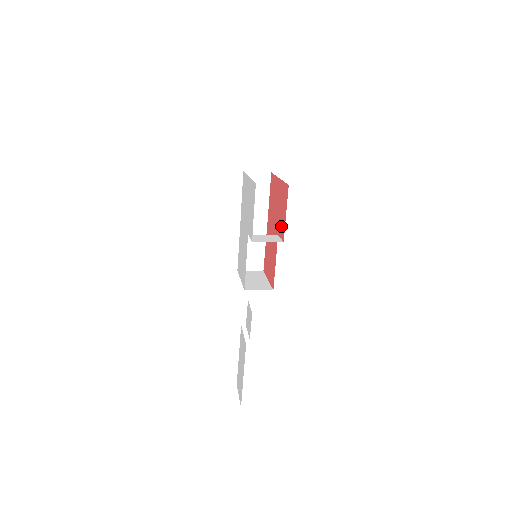
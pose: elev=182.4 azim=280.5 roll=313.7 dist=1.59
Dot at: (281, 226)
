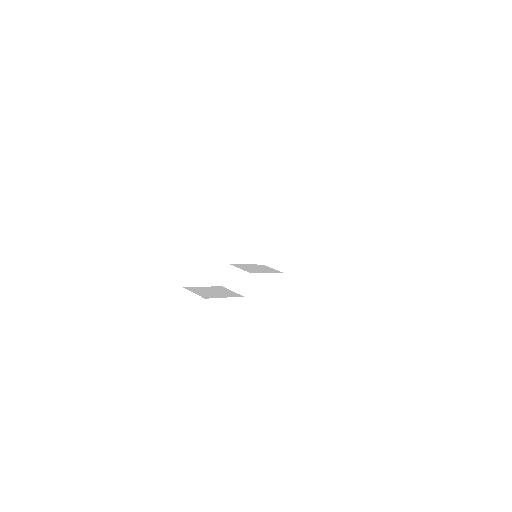
Dot at: occluded
